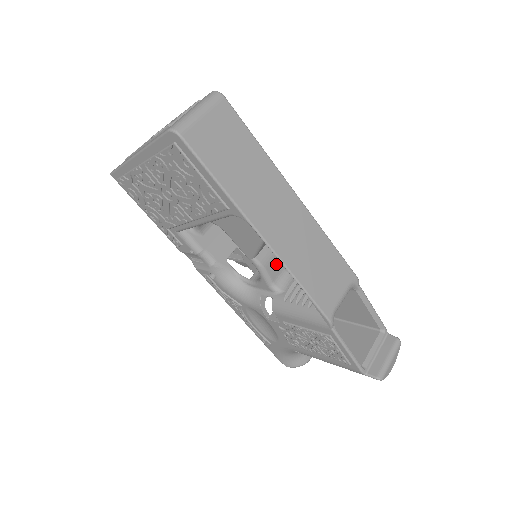
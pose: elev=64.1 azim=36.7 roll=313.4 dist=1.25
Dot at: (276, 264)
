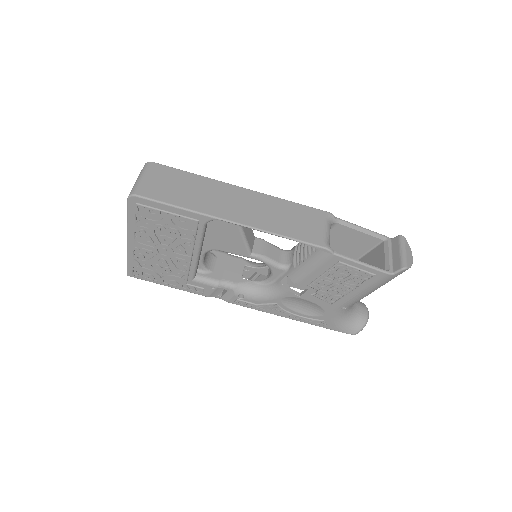
Dot at: (272, 250)
